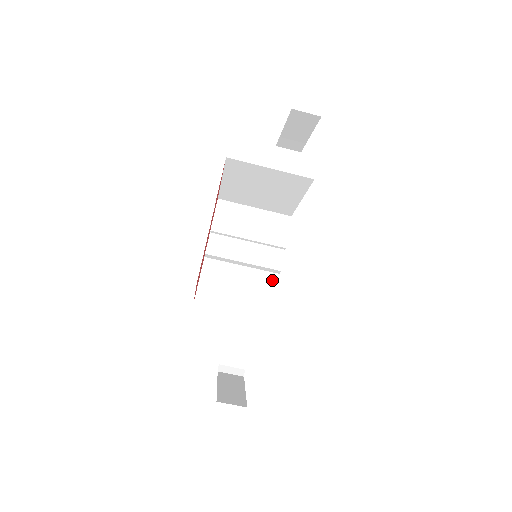
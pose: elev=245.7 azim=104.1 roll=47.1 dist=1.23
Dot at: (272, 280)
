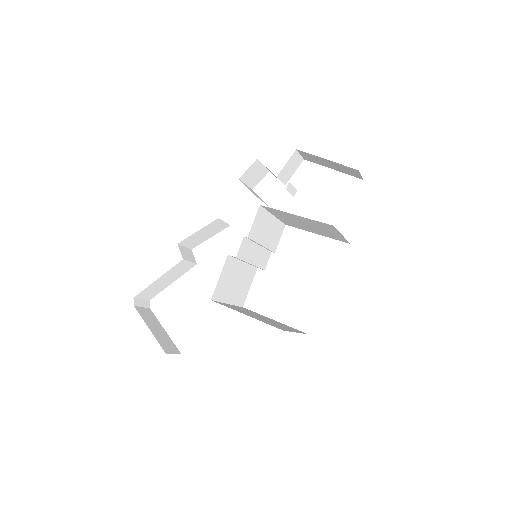
Dot at: (253, 273)
